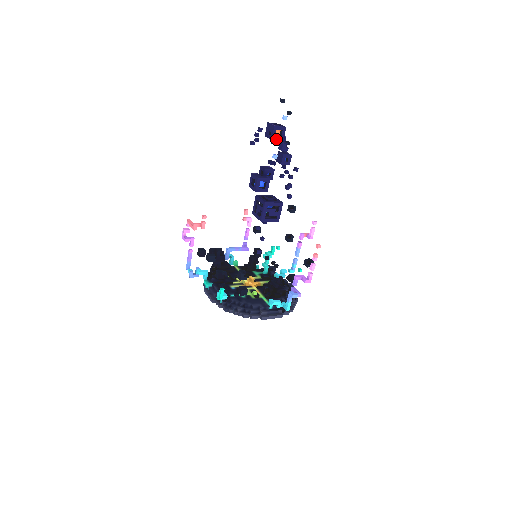
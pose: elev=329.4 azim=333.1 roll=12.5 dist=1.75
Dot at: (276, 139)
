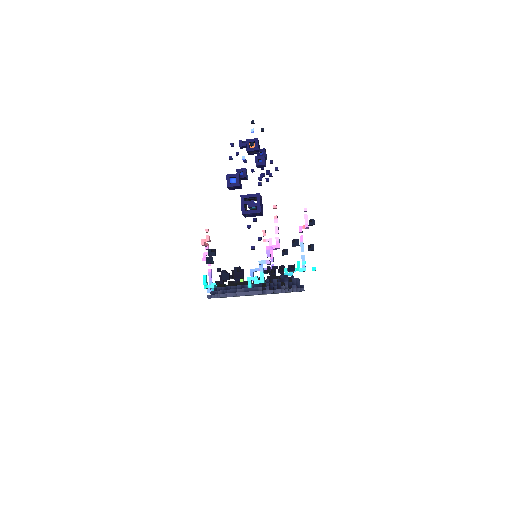
Dot at: (251, 150)
